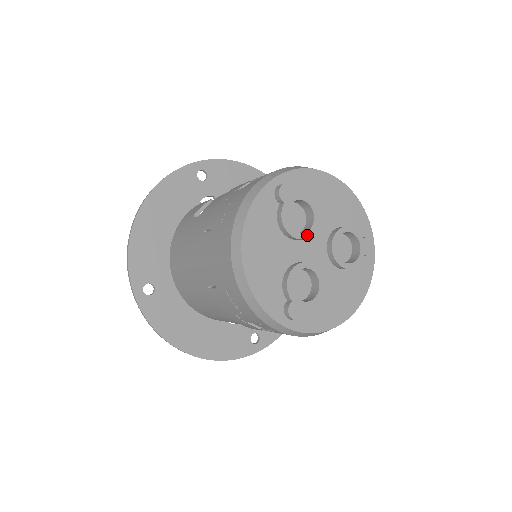
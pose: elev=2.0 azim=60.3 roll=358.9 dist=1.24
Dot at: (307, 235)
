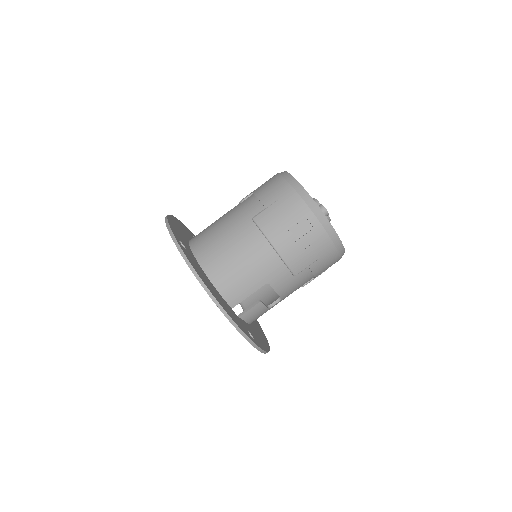
Dot at: occluded
